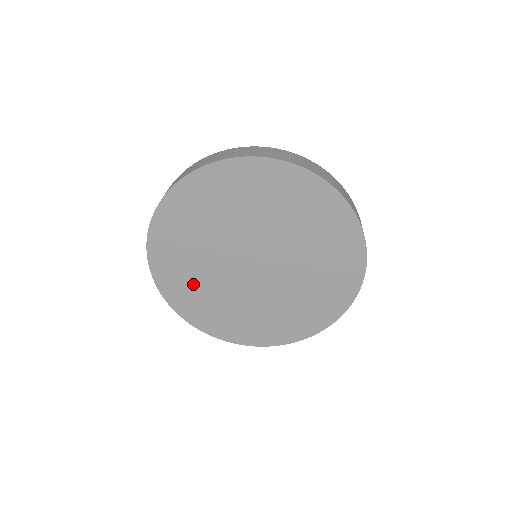
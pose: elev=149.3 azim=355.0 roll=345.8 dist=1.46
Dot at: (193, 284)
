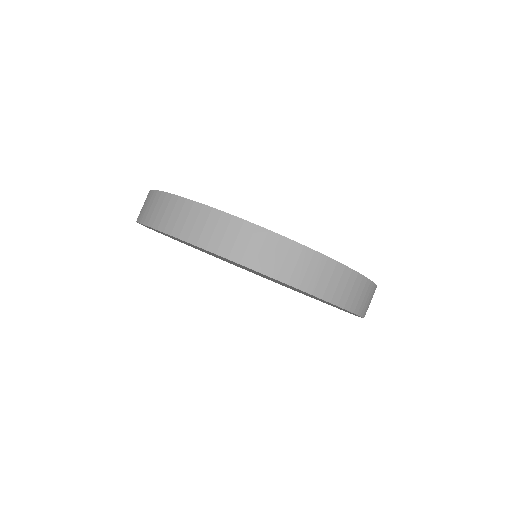
Dot at: occluded
